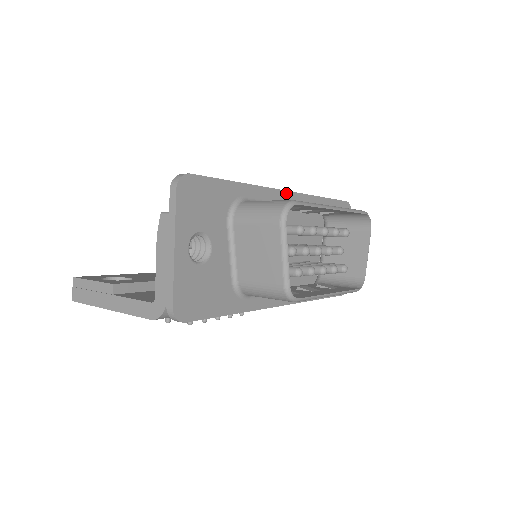
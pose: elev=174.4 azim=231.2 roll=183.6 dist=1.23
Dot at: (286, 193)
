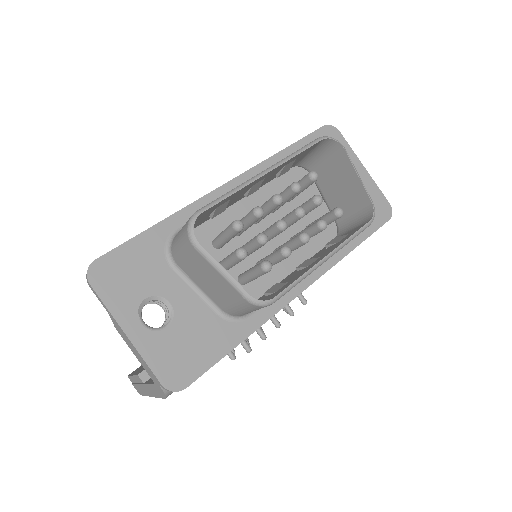
Dot at: (229, 184)
